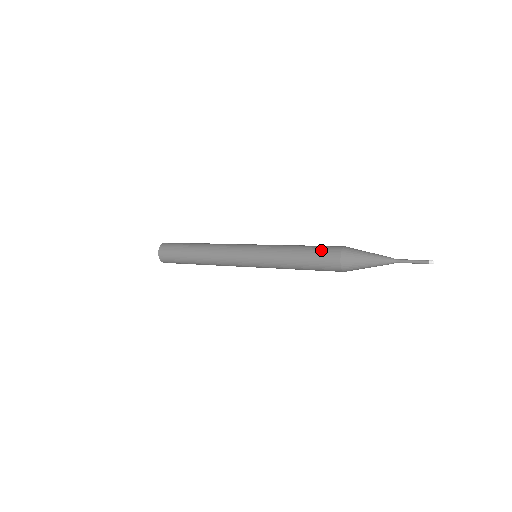
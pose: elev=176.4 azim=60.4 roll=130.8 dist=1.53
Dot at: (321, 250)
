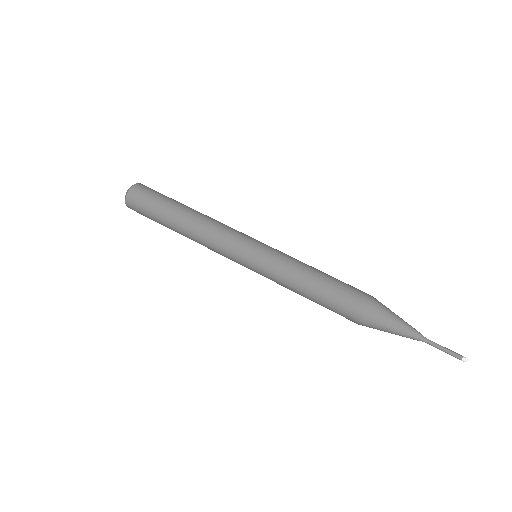
Dot at: (336, 307)
